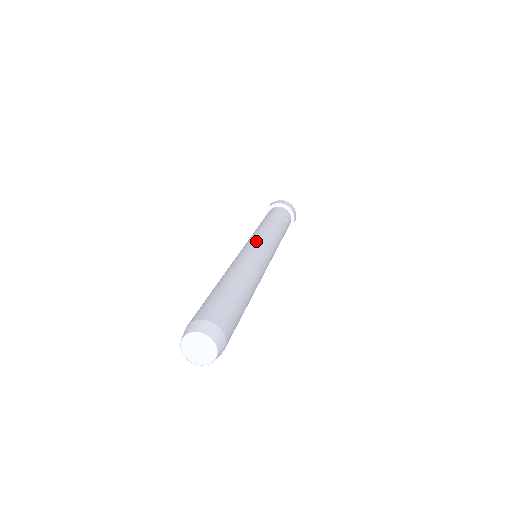
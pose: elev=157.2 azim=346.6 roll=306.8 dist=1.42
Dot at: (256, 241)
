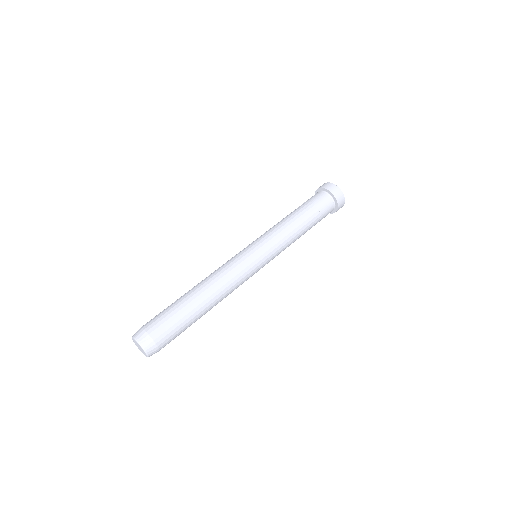
Dot at: (254, 246)
